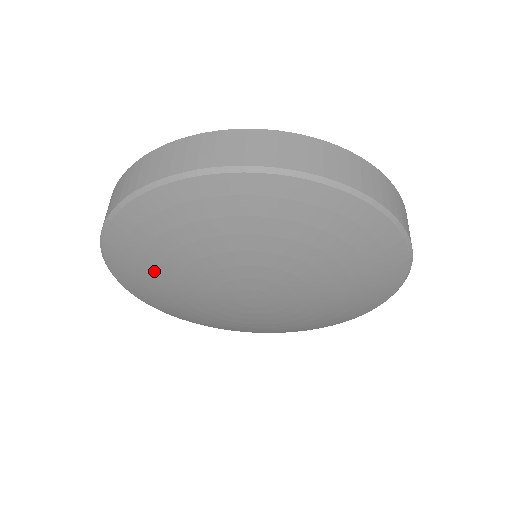
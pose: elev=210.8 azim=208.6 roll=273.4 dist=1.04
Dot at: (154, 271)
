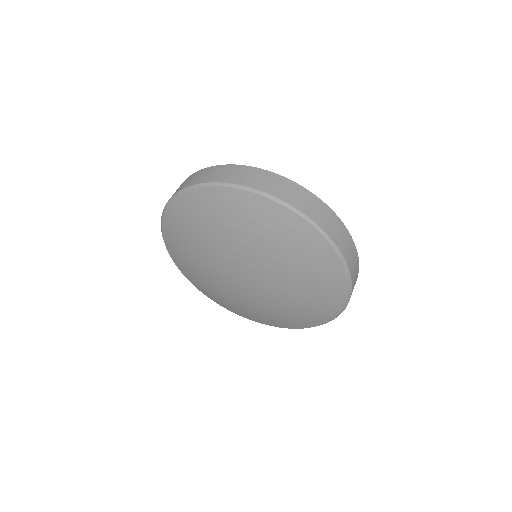
Dot at: (186, 248)
